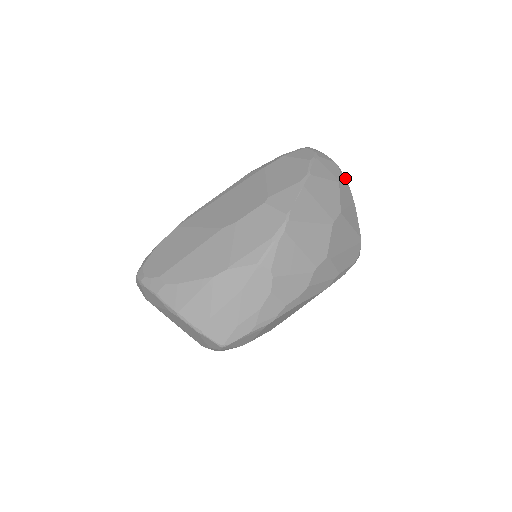
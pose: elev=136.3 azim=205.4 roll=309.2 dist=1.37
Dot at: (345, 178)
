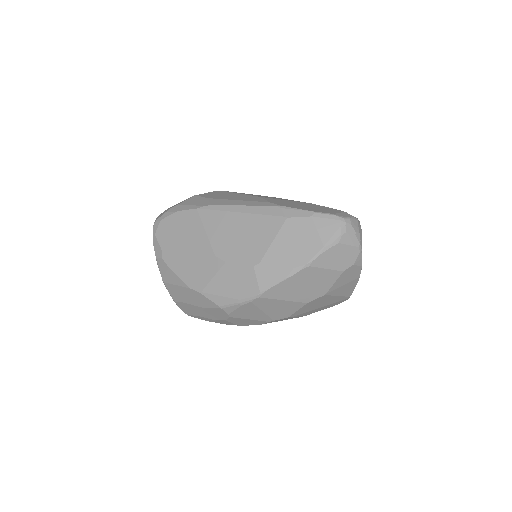
Dot at: occluded
